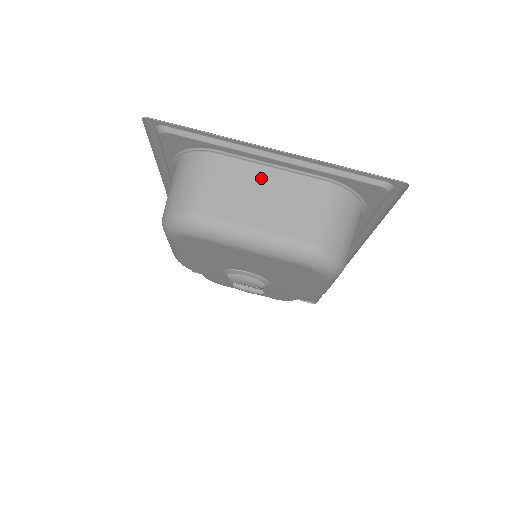
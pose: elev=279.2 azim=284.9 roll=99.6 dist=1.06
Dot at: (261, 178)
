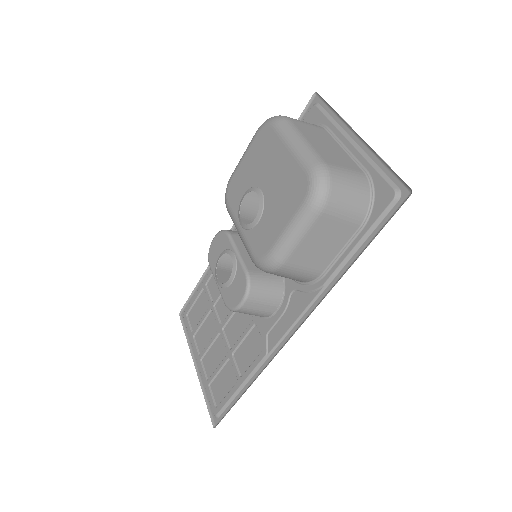
Dot at: (334, 145)
